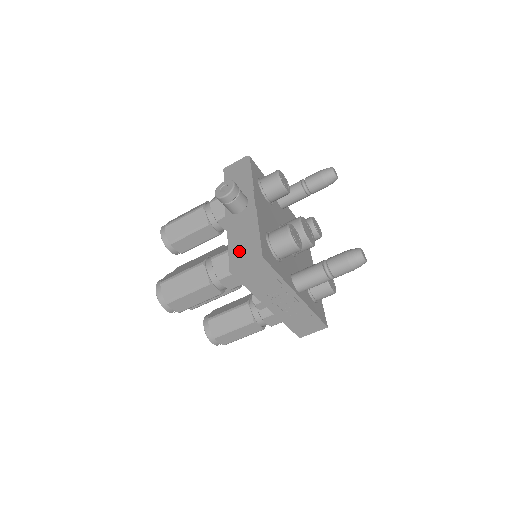
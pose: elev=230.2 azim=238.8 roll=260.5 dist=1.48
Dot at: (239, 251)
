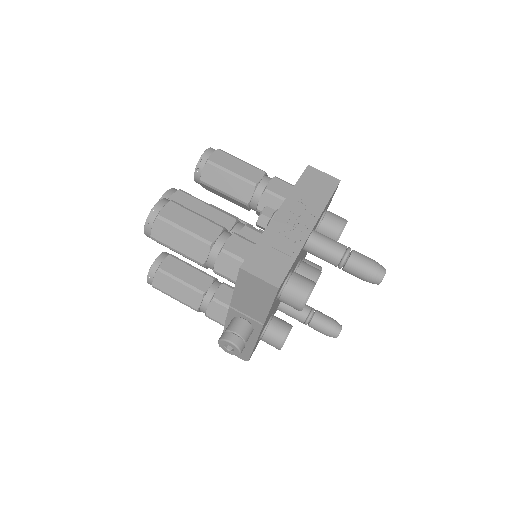
Dot at: occluded
